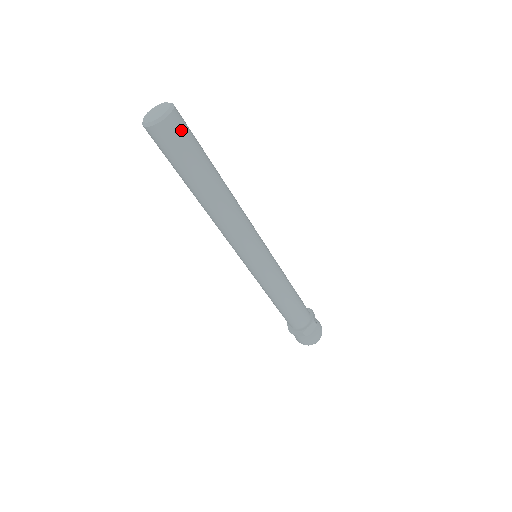
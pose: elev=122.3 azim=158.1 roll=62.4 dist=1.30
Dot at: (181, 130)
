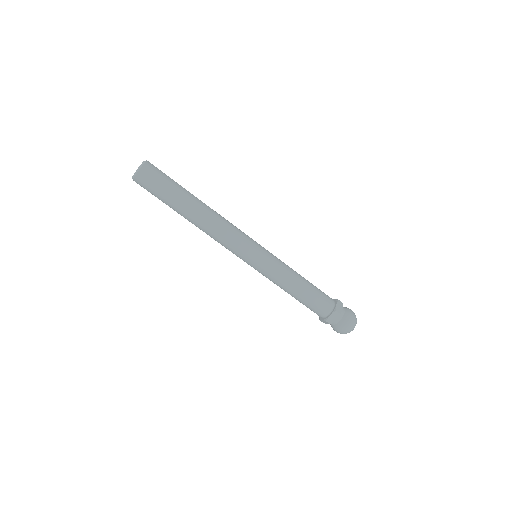
Dot at: (151, 177)
